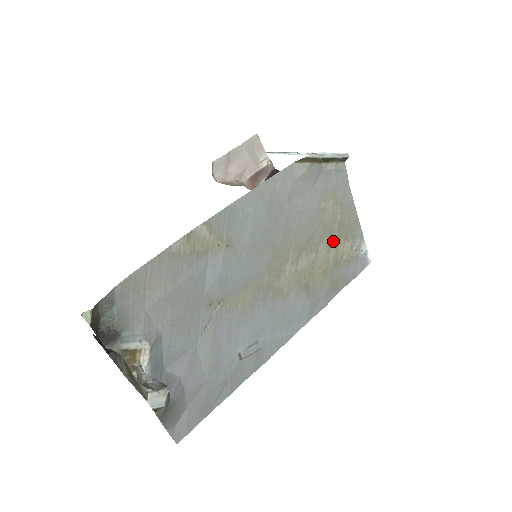
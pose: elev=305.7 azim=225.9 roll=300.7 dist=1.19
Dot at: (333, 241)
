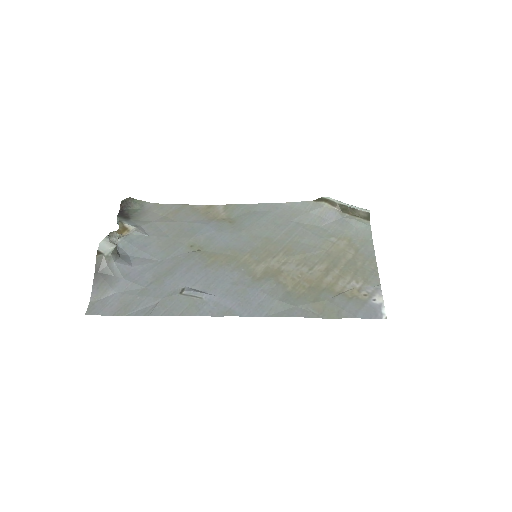
Dot at: (335, 272)
